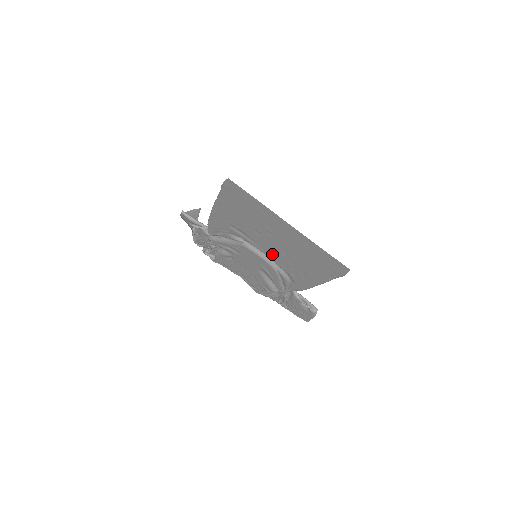
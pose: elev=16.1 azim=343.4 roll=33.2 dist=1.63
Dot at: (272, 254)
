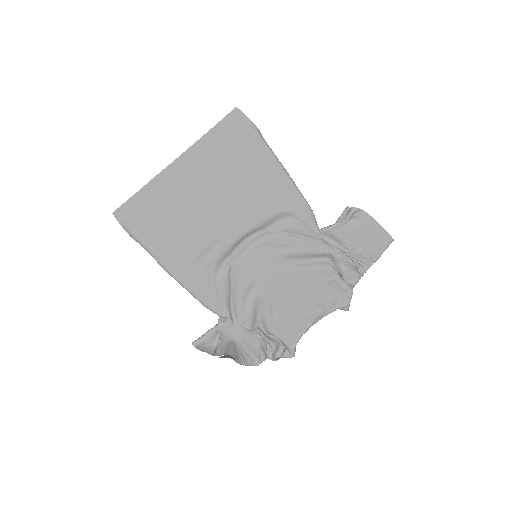
Dot at: (240, 221)
